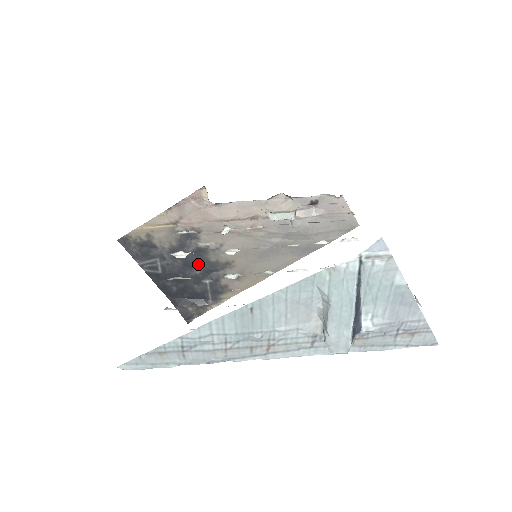
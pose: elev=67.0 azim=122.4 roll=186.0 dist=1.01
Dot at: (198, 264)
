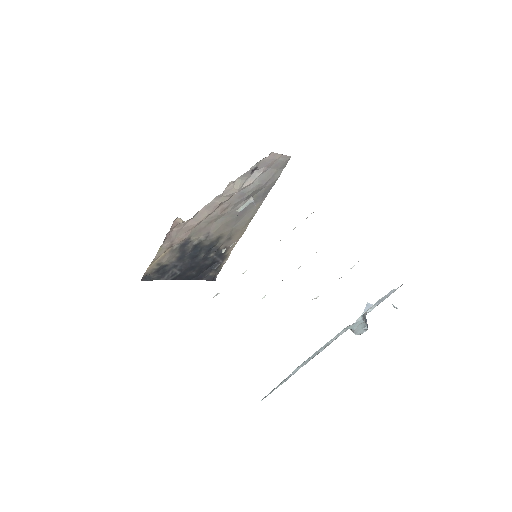
Dot at: (200, 252)
